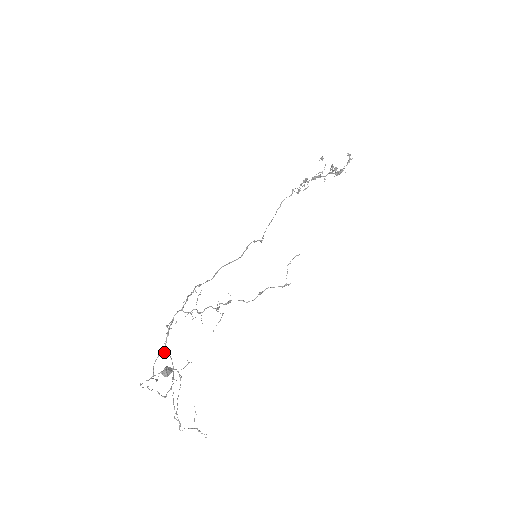
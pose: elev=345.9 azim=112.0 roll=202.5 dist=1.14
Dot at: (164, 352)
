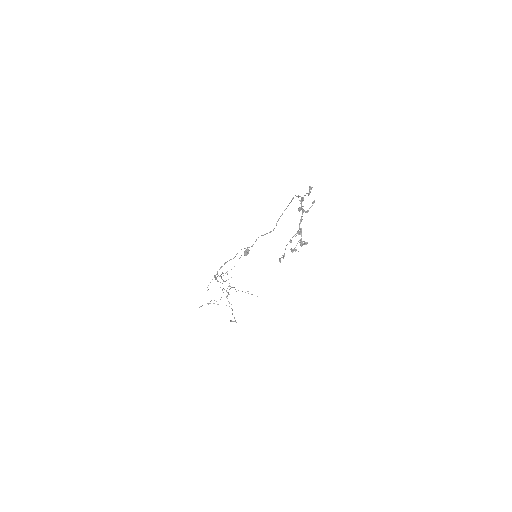
Dot at: occluded
